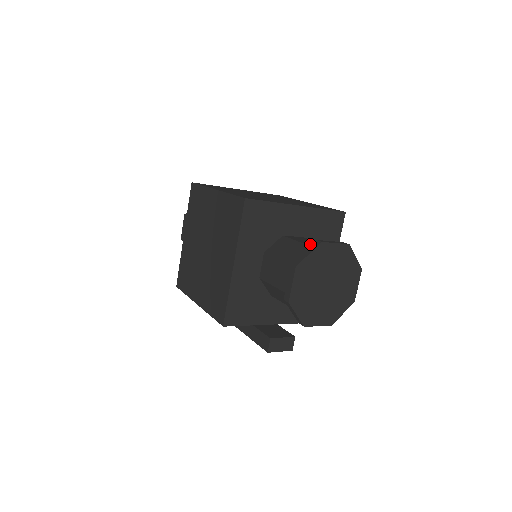
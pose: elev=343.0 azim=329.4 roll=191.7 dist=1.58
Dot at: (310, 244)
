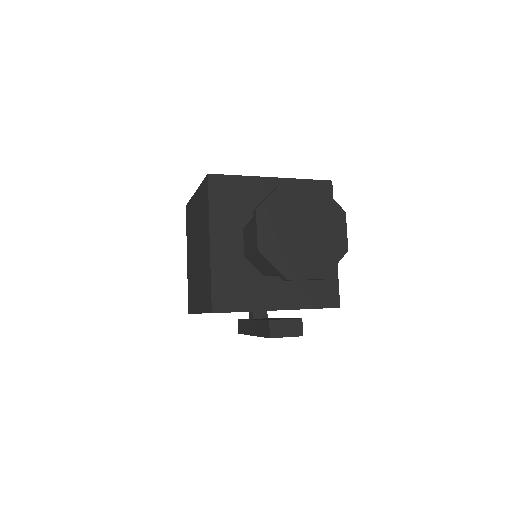
Dot at: occluded
